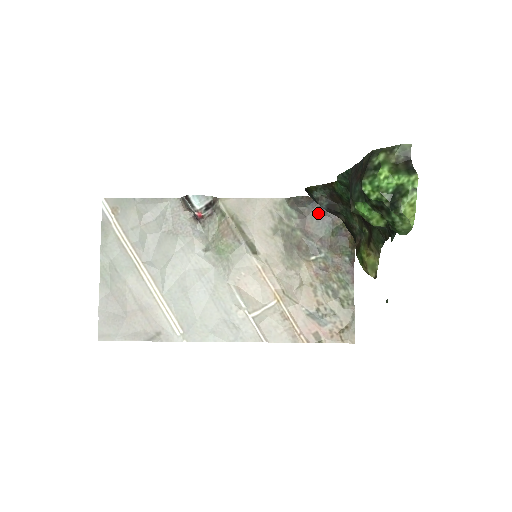
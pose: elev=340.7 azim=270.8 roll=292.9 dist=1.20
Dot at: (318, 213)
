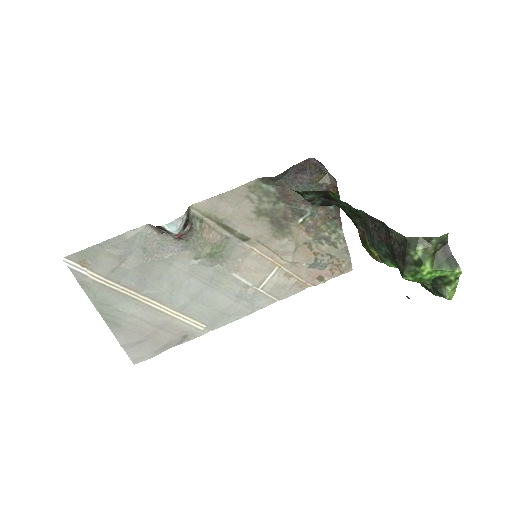
Dot at: (295, 179)
